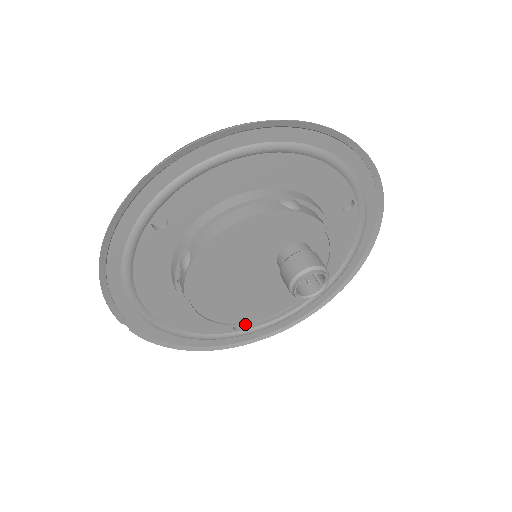
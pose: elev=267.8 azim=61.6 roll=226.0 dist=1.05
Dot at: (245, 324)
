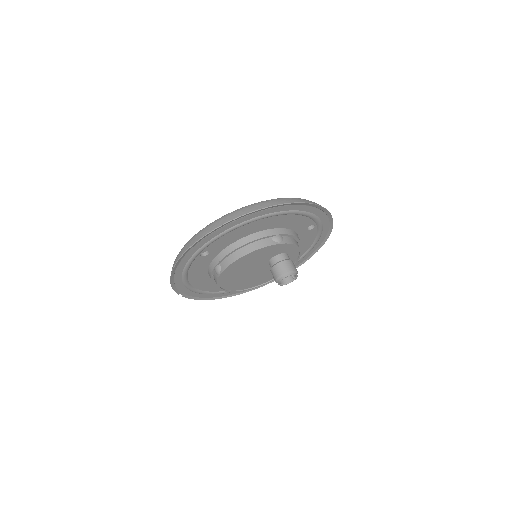
Dot at: (249, 289)
